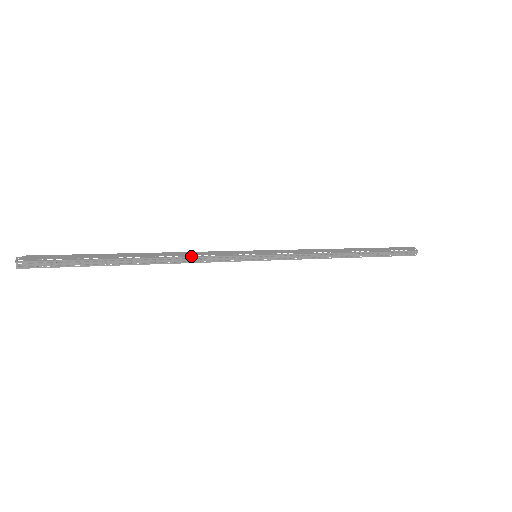
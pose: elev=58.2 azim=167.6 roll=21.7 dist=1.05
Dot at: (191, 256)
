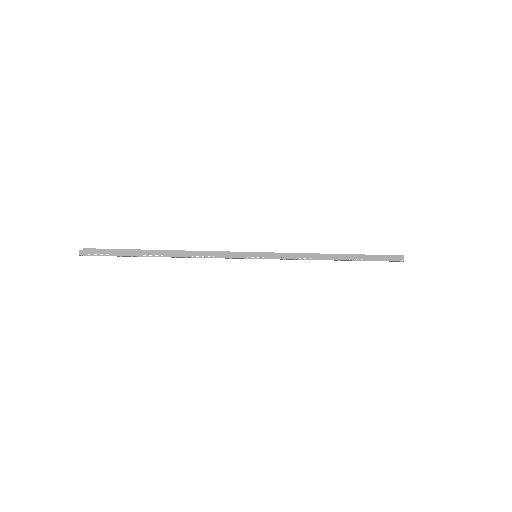
Dot at: (203, 257)
